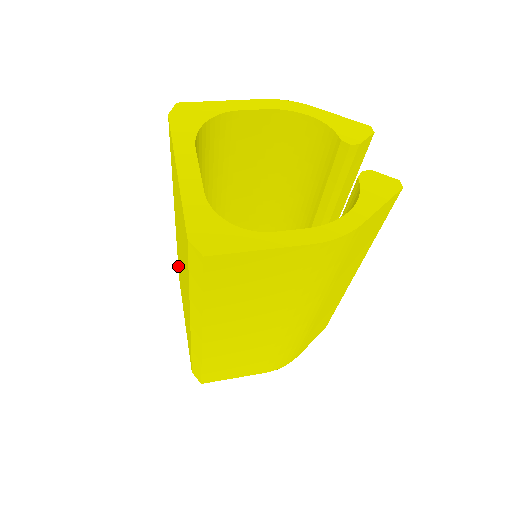
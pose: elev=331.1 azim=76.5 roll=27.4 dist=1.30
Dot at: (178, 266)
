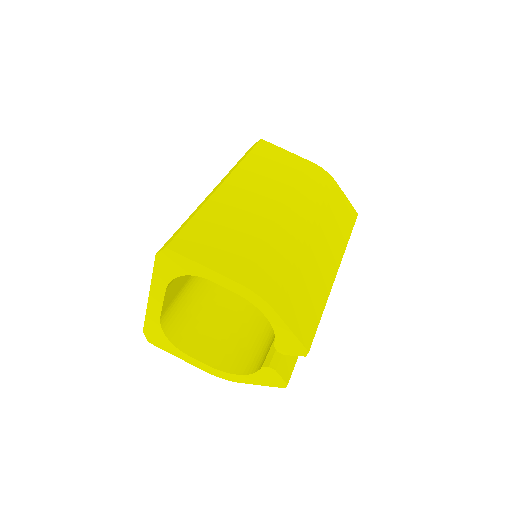
Dot at: occluded
